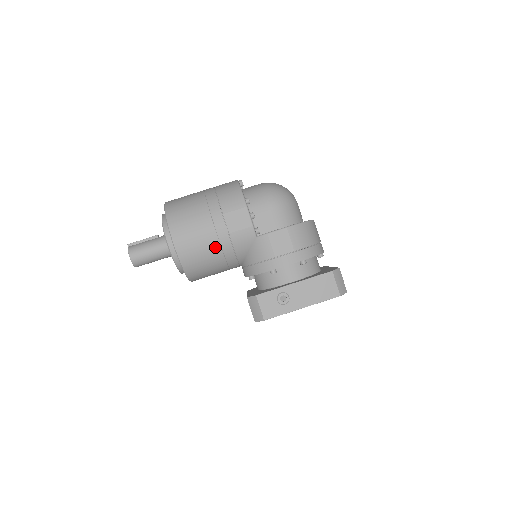
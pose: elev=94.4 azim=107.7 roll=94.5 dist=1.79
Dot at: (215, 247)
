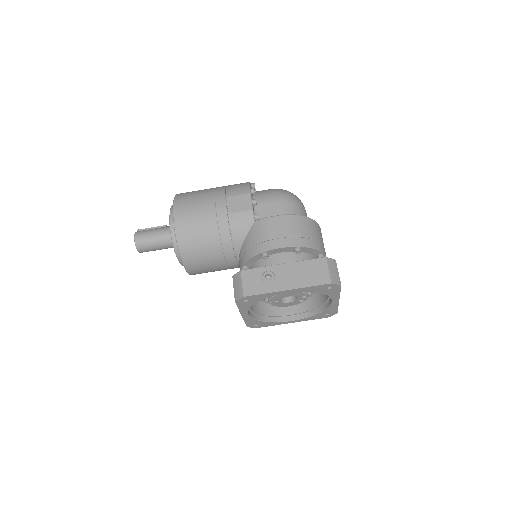
Dot at: (212, 225)
